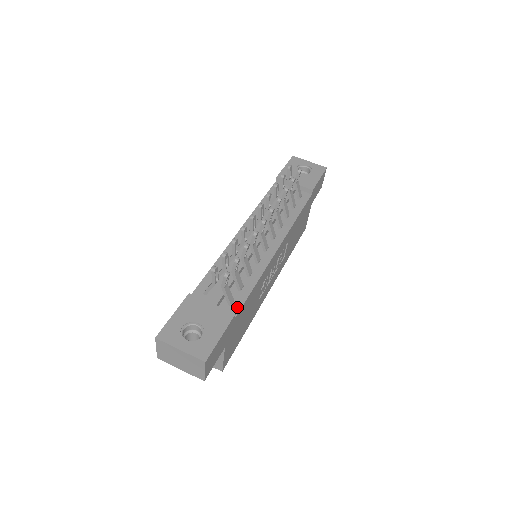
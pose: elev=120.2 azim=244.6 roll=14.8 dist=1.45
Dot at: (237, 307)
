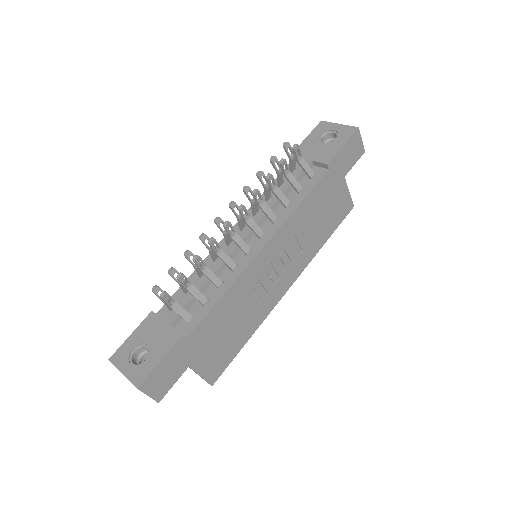
Dot at: (193, 325)
